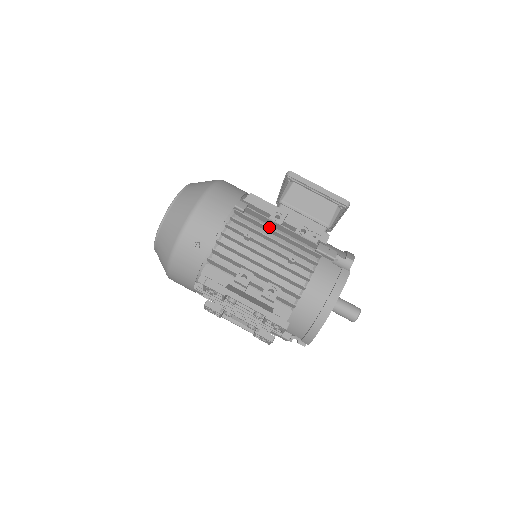
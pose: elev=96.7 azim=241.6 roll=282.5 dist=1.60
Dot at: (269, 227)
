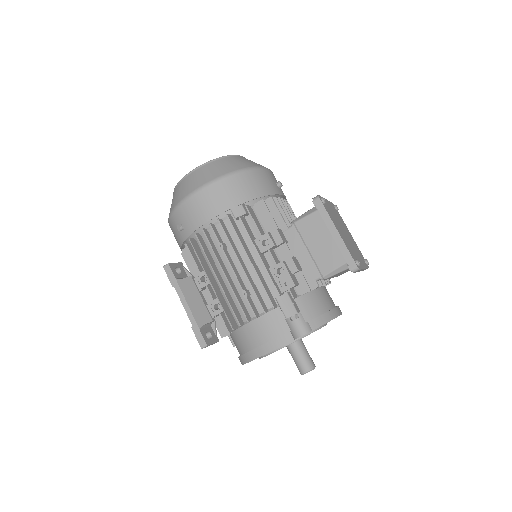
Dot at: (245, 250)
